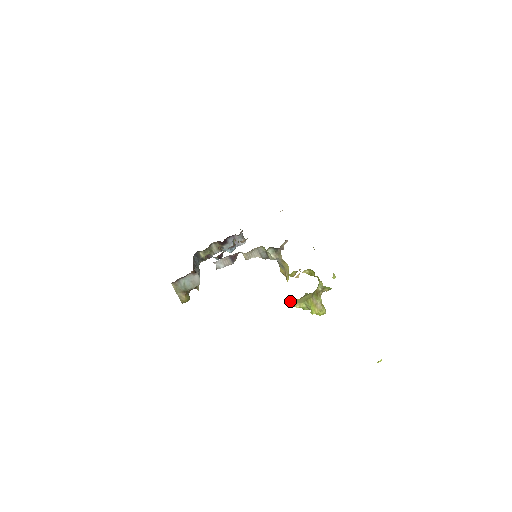
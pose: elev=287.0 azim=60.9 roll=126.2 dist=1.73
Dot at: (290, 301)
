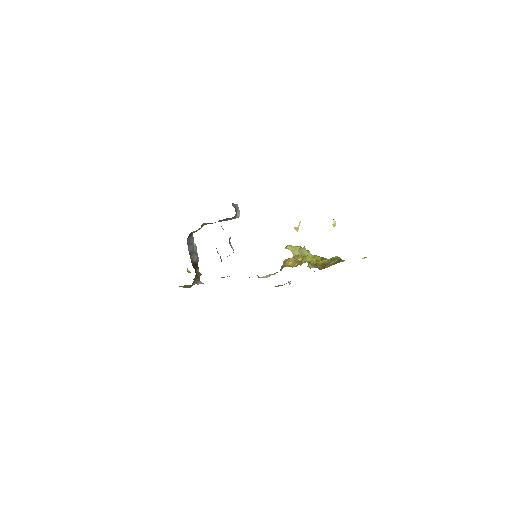
Dot at: (288, 249)
